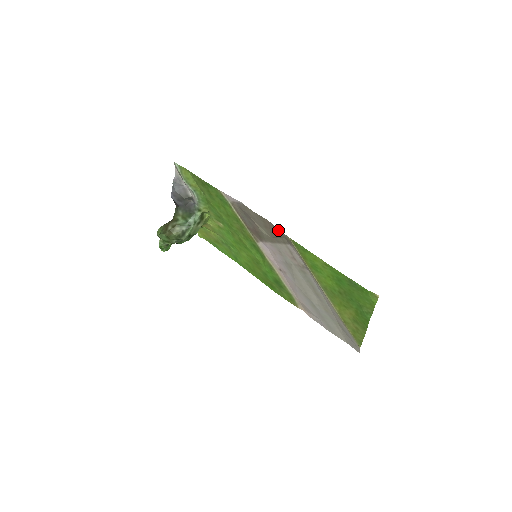
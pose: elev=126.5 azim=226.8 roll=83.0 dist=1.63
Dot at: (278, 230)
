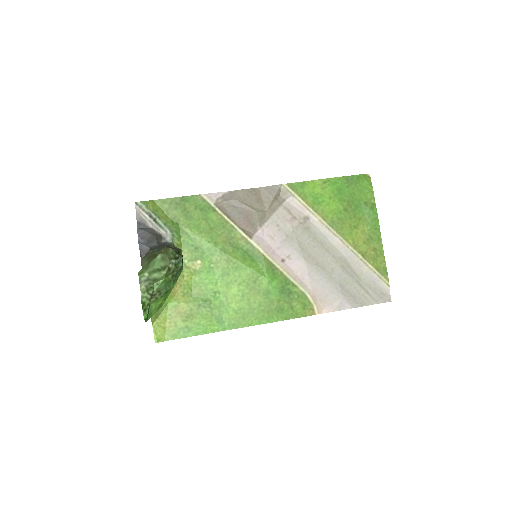
Dot at: (272, 188)
